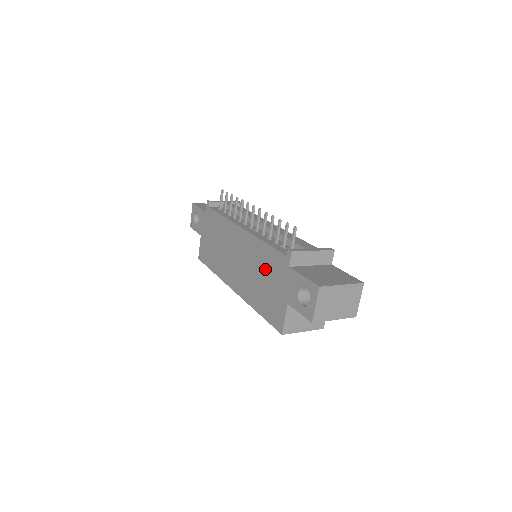
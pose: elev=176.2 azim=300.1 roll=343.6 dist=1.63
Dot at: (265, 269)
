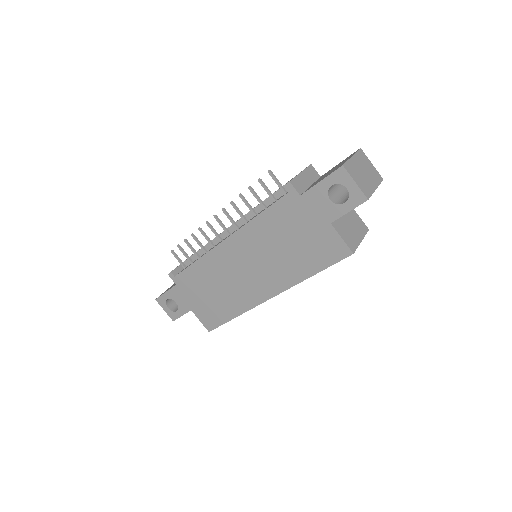
Dot at: (281, 233)
